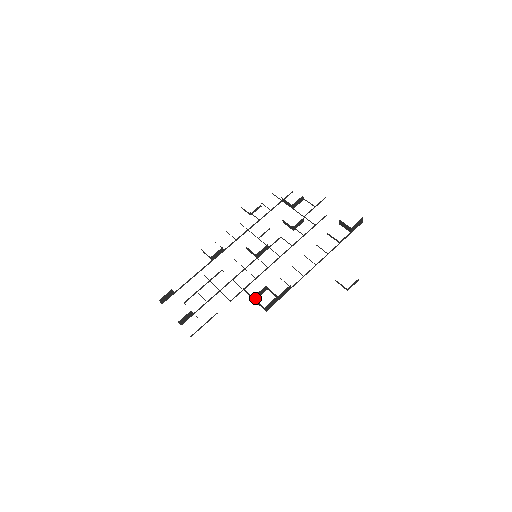
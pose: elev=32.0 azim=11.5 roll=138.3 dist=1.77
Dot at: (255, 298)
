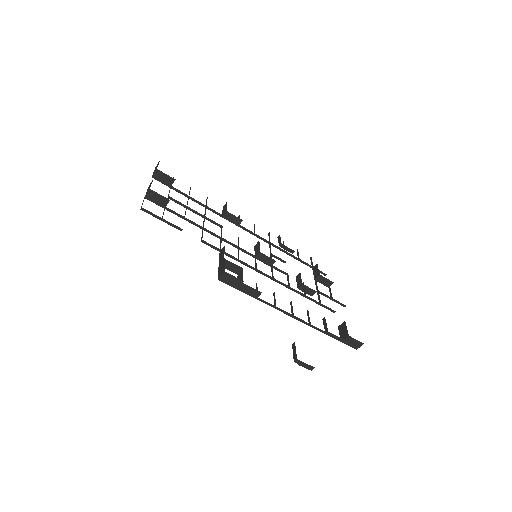
Dot at: occluded
